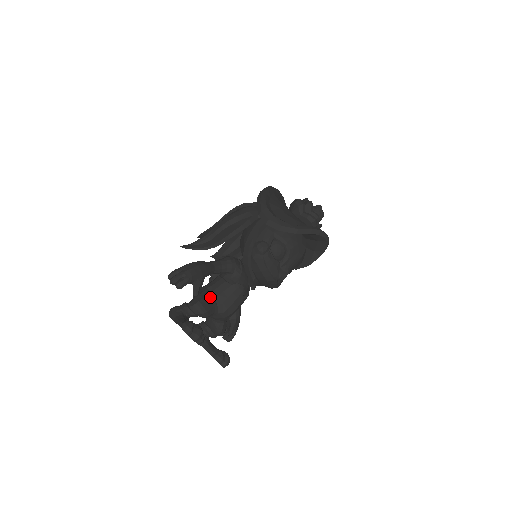
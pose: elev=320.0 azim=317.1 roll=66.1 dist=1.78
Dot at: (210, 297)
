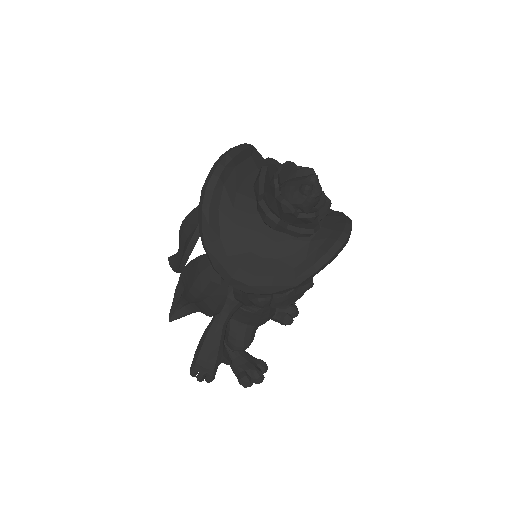
Dot at: (241, 329)
